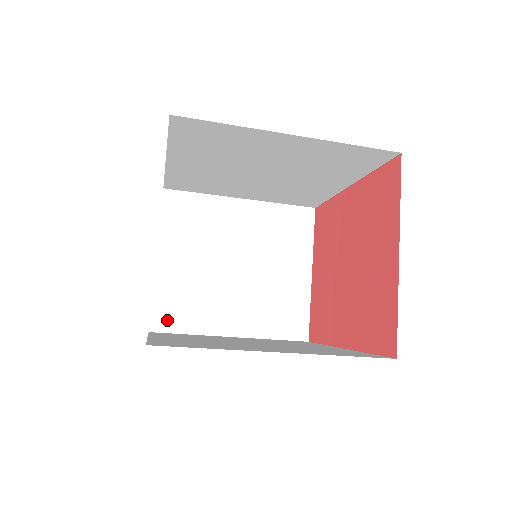
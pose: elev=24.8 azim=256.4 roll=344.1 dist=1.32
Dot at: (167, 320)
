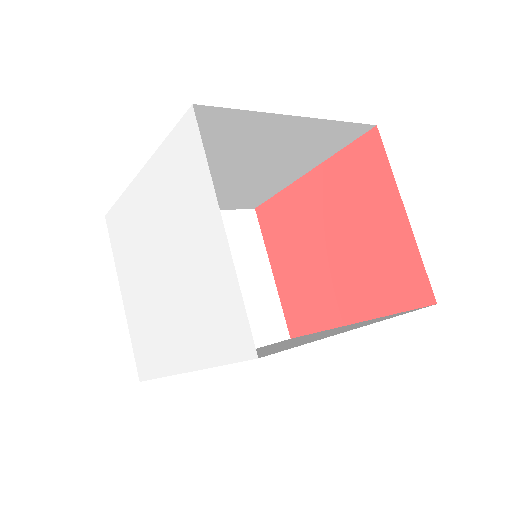
Dot at: occluded
